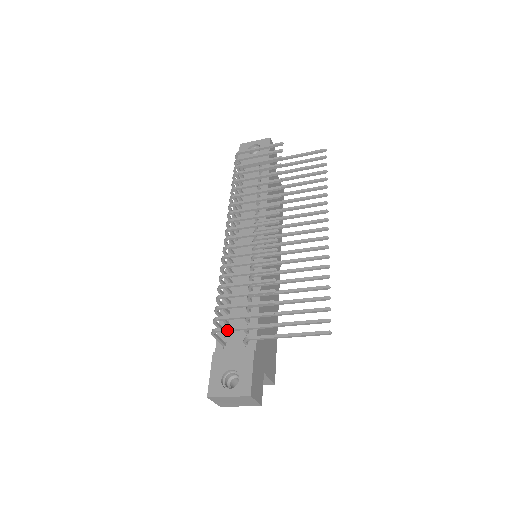
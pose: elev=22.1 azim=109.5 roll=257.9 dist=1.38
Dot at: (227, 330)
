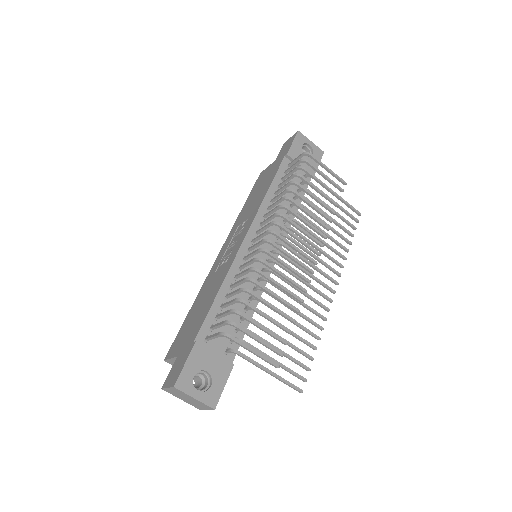
Dot at: (240, 344)
